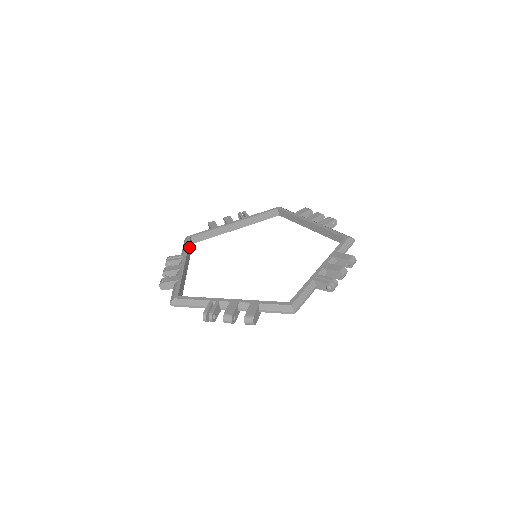
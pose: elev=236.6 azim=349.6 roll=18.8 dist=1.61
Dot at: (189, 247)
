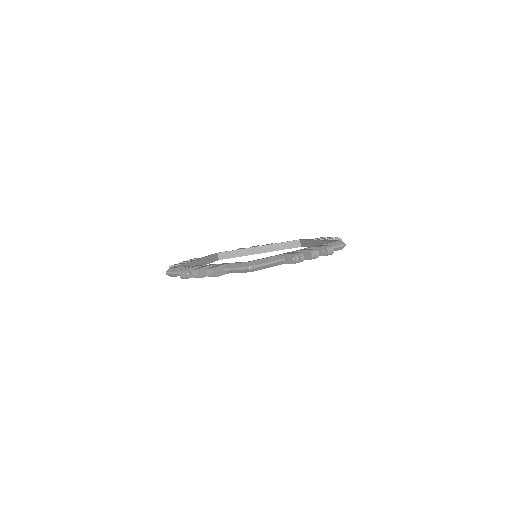
Dot at: (212, 257)
